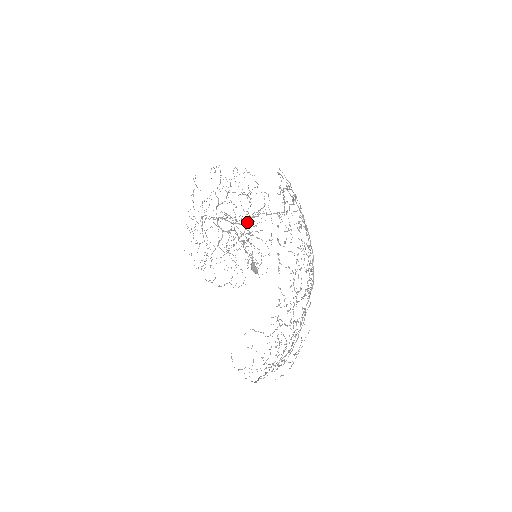
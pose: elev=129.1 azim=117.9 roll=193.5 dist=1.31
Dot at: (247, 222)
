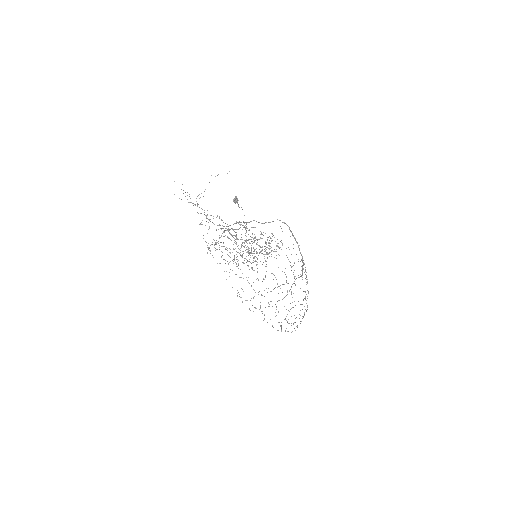
Dot at: occluded
